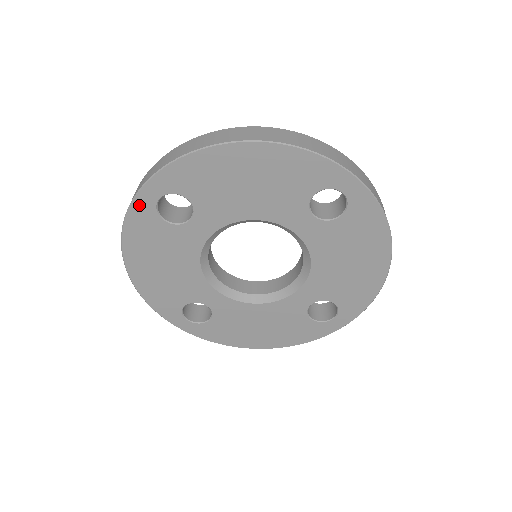
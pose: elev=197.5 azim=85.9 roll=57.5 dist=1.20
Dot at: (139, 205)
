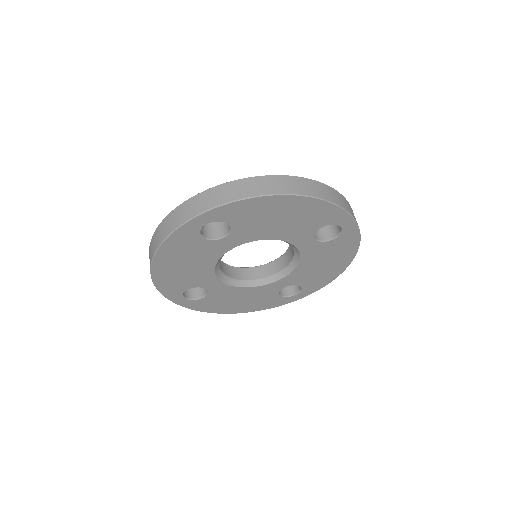
Dot at: (187, 227)
